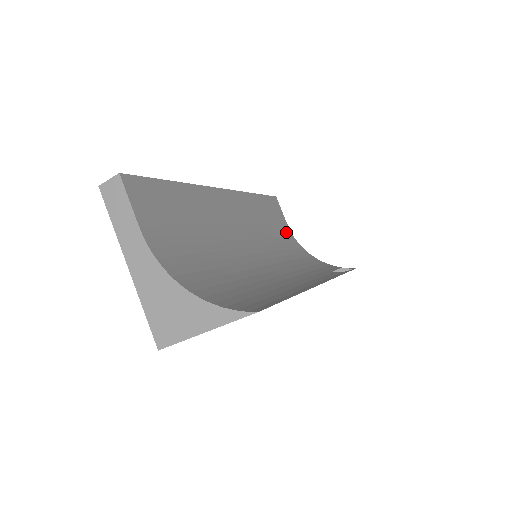
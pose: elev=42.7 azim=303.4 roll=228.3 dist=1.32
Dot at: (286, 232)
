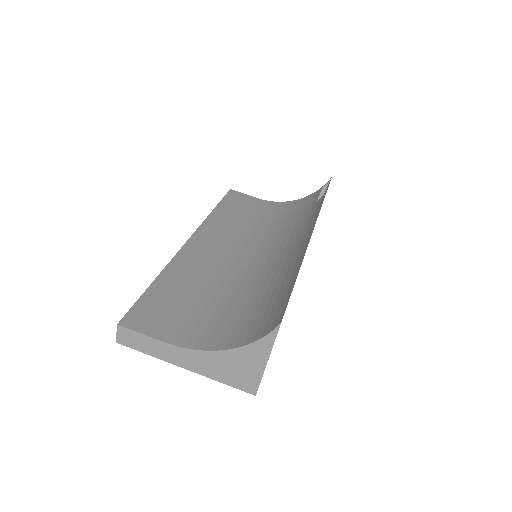
Dot at: (262, 206)
